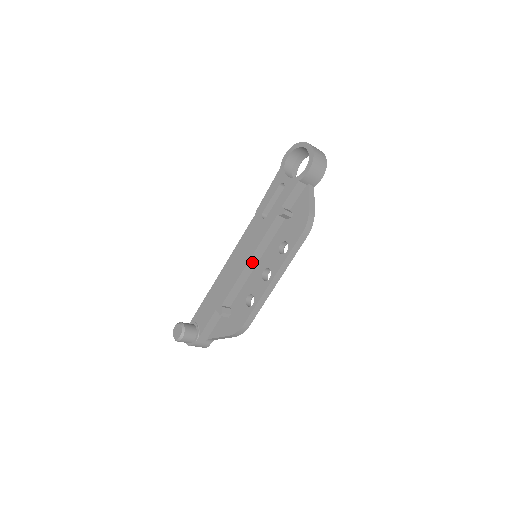
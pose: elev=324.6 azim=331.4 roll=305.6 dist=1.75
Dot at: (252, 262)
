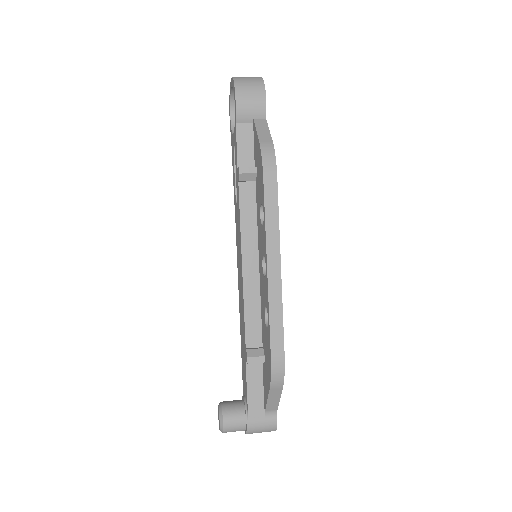
Dot at: (249, 265)
